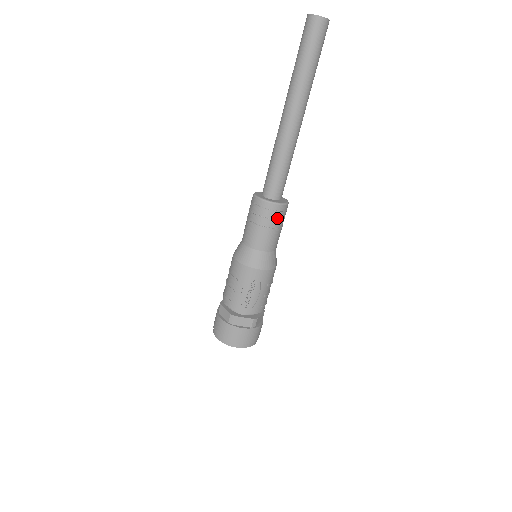
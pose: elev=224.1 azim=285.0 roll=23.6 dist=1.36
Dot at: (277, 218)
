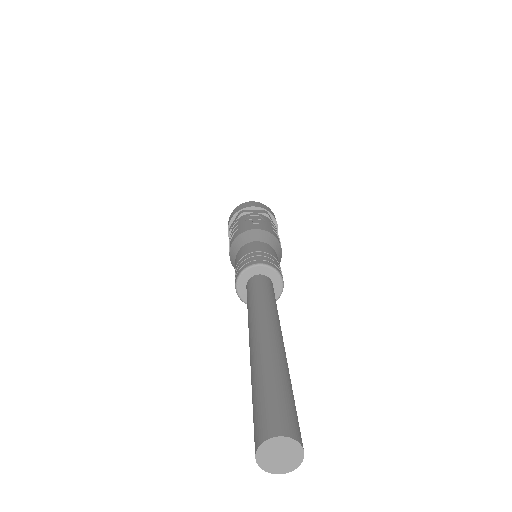
Dot at: occluded
